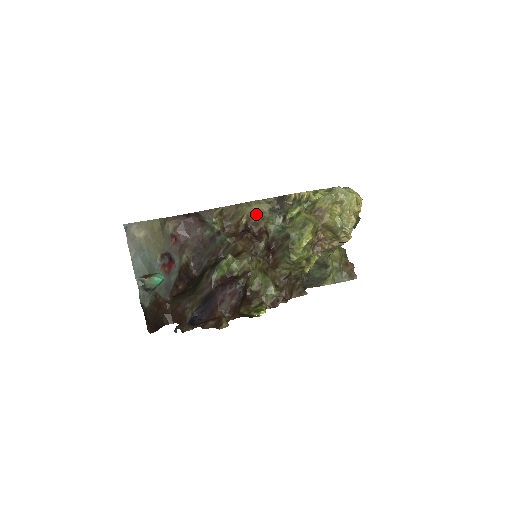
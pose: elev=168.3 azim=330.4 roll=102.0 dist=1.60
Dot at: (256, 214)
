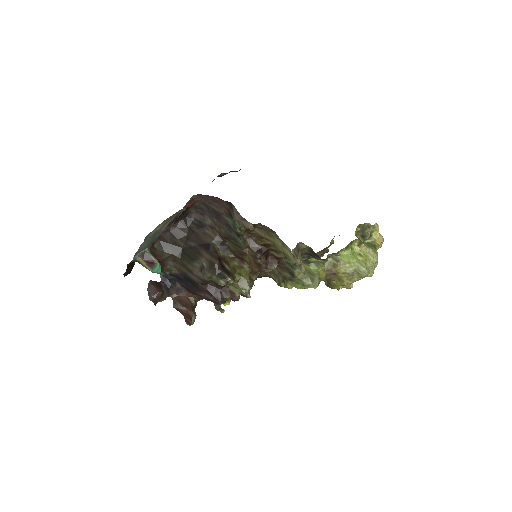
Dot at: (283, 252)
